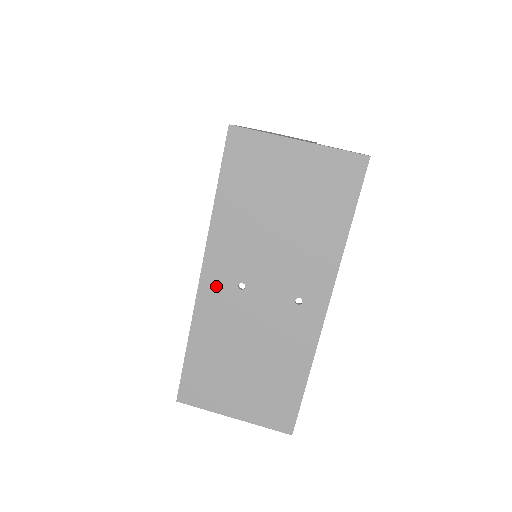
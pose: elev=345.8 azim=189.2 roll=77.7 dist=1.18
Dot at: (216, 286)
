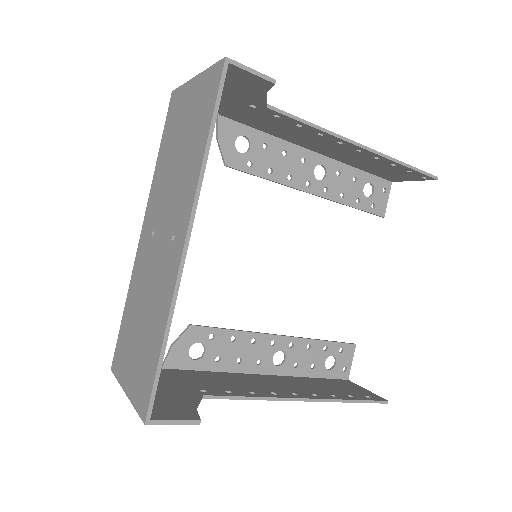
Dot at: (145, 238)
